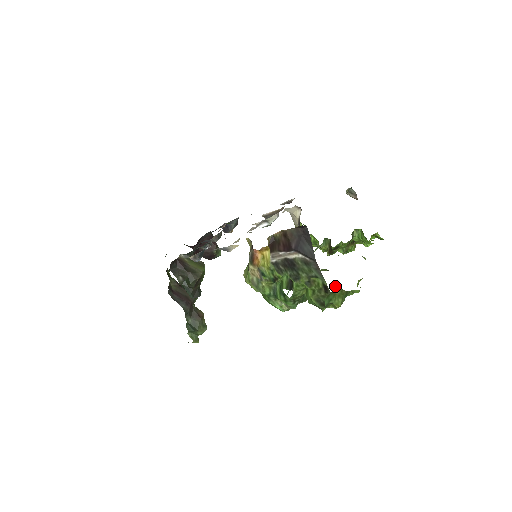
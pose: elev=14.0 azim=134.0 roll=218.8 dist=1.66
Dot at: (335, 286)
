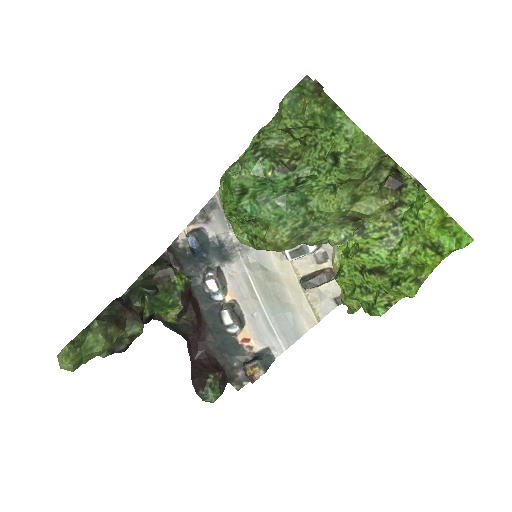
Dot at: (320, 89)
